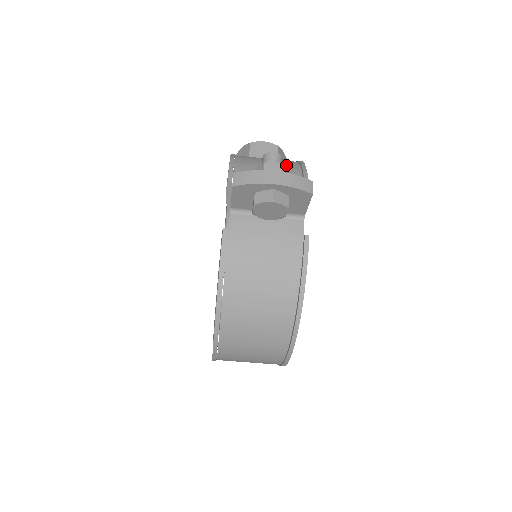
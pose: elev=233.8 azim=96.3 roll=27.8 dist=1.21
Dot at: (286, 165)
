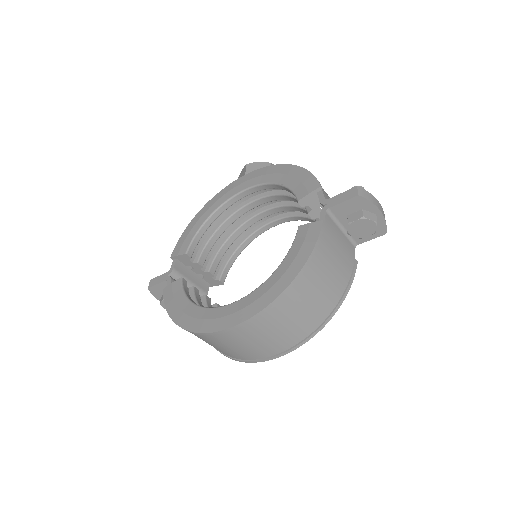
Dot at: occluded
